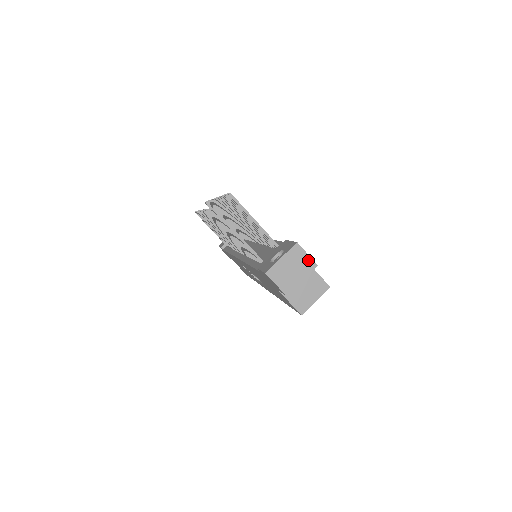
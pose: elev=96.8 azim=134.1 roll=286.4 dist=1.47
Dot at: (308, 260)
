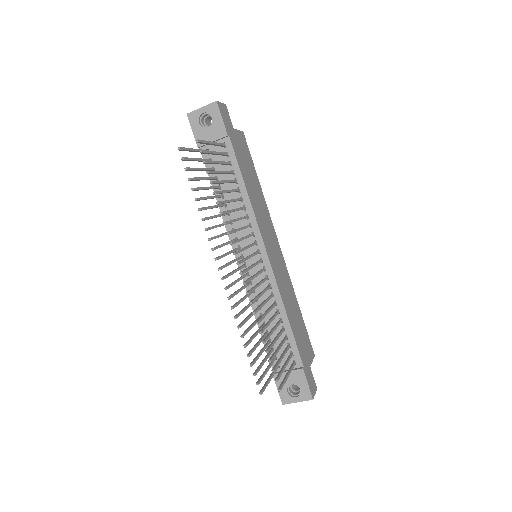
Dot at: occluded
